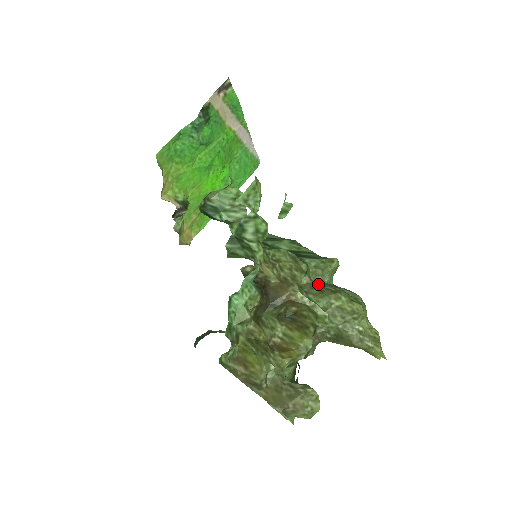
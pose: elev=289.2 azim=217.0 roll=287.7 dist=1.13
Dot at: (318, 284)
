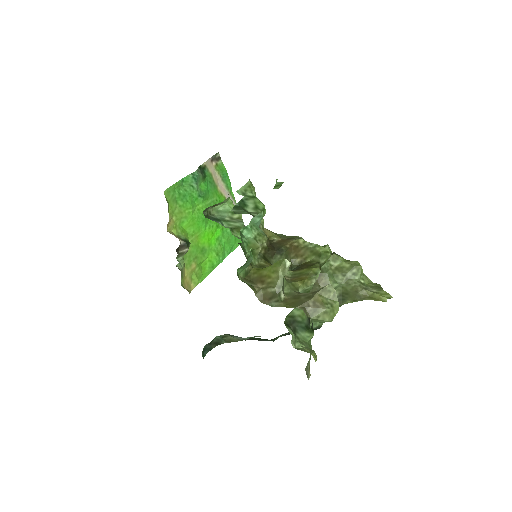
Dot at: occluded
